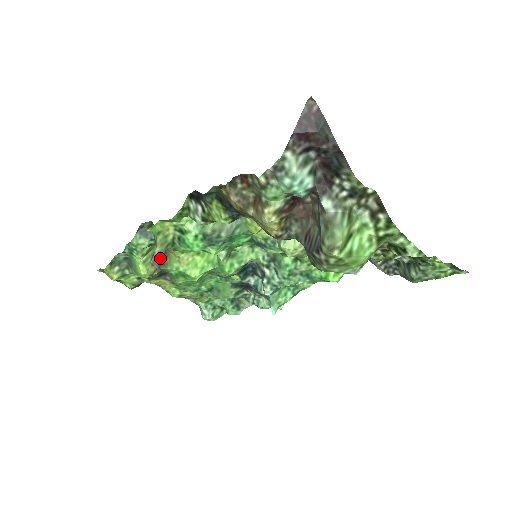
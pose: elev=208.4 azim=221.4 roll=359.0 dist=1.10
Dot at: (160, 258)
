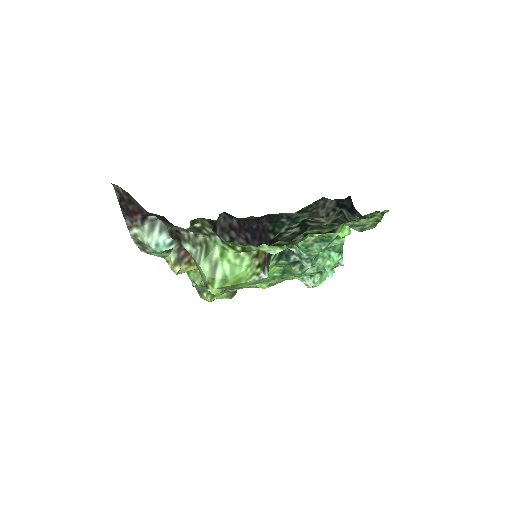
Dot at: occluded
